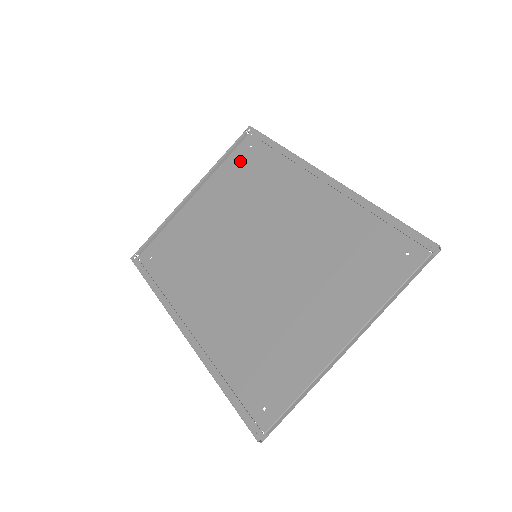
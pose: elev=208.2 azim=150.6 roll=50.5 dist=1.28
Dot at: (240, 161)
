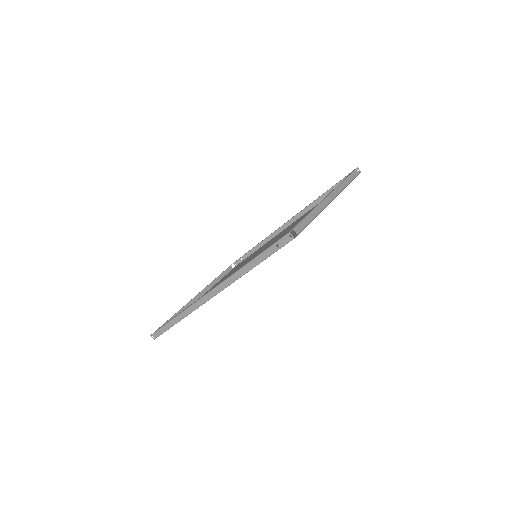
Dot at: occluded
